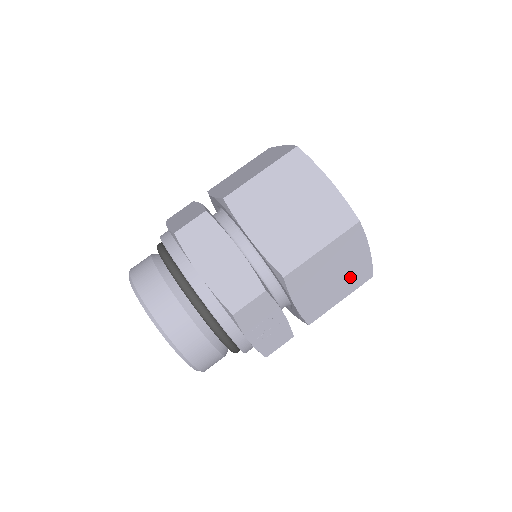
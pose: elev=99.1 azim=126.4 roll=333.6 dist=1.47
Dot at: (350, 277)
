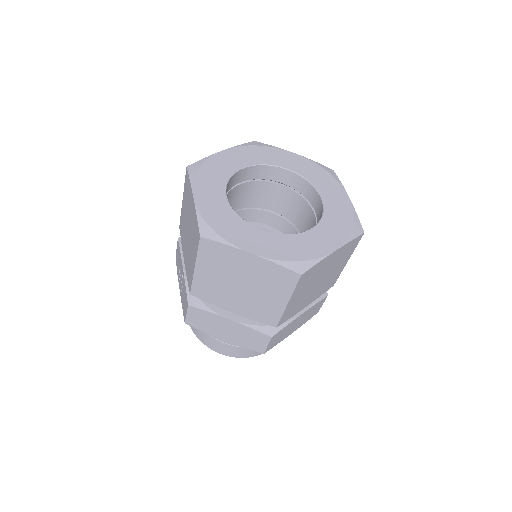
Dot at: occluded
